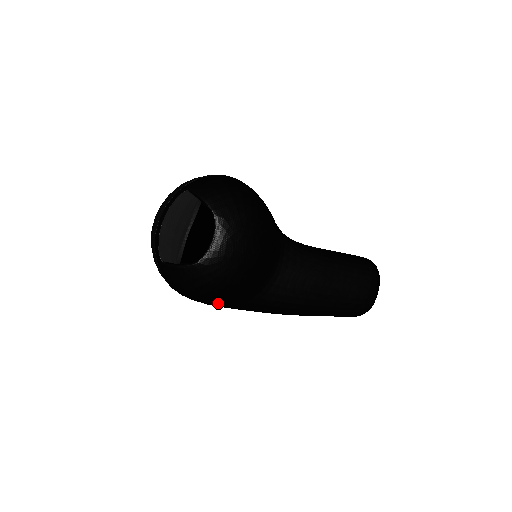
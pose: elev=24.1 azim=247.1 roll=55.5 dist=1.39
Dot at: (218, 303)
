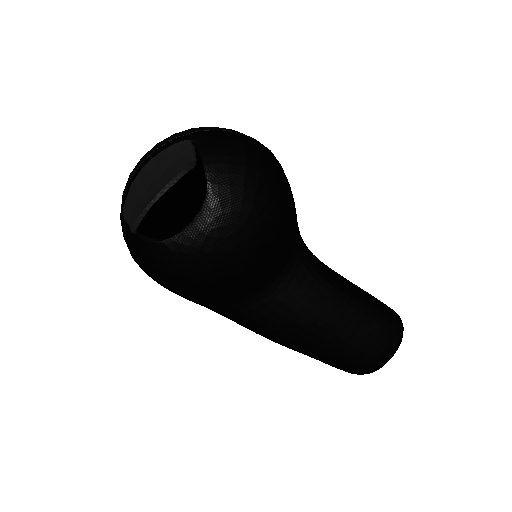
Dot at: (180, 295)
